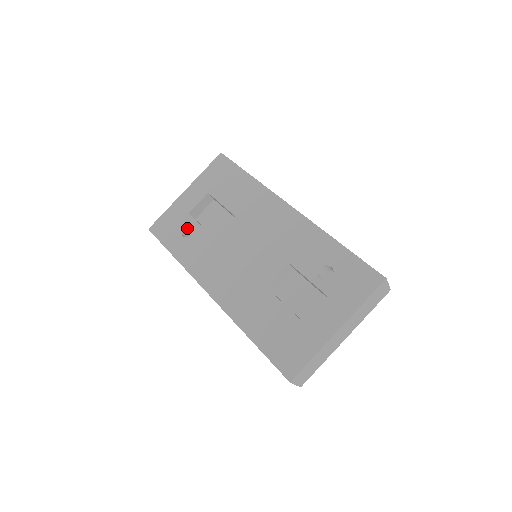
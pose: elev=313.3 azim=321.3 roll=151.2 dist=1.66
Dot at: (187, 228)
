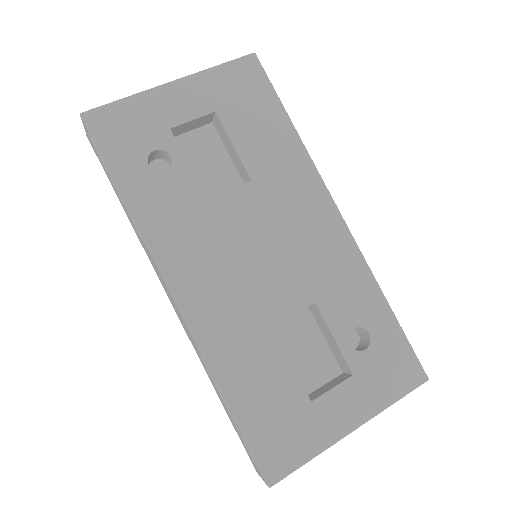
Dot at: (157, 152)
